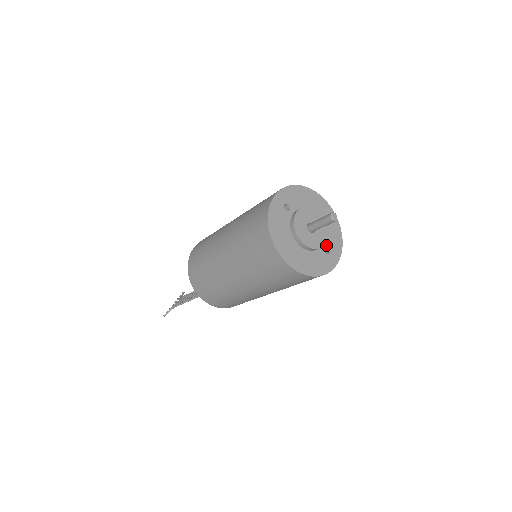
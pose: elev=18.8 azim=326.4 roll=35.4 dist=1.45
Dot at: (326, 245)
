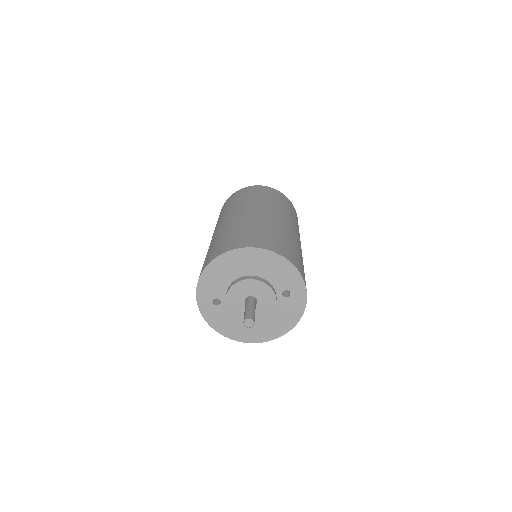
Dot at: (281, 289)
